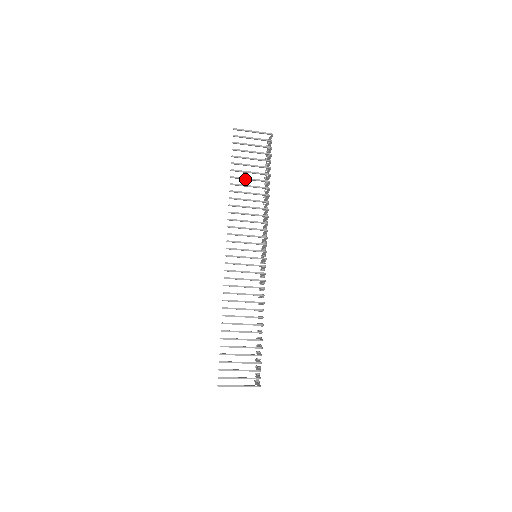
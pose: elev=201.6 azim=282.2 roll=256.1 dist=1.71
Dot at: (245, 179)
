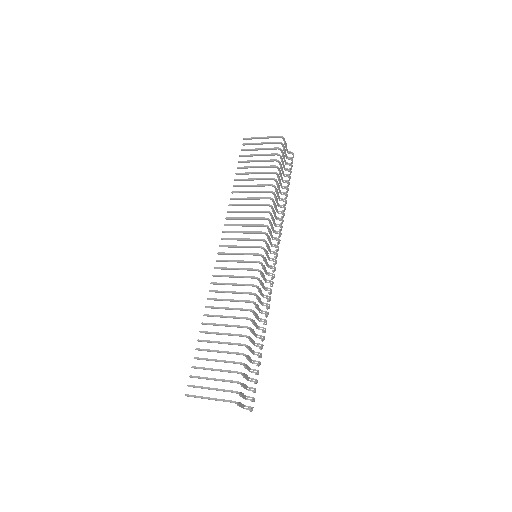
Dot at: (249, 180)
